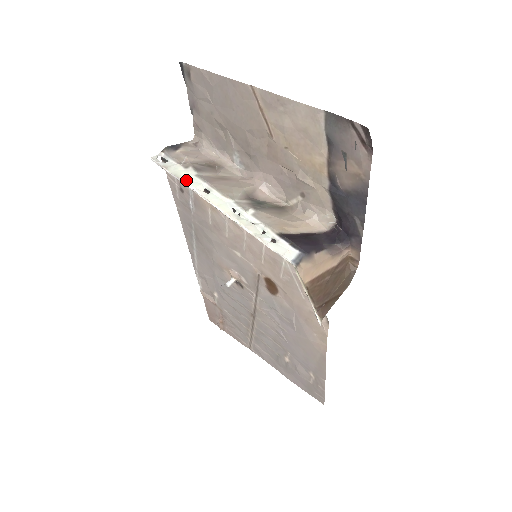
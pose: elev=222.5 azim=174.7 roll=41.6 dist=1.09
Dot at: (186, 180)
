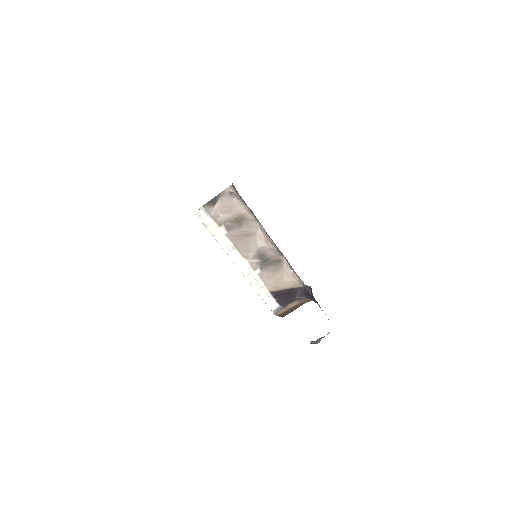
Dot at: (218, 239)
